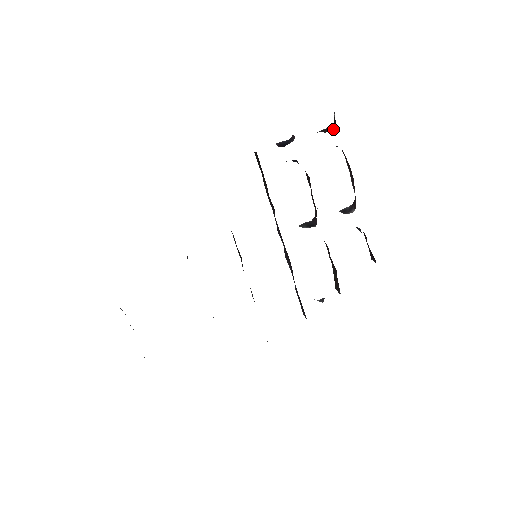
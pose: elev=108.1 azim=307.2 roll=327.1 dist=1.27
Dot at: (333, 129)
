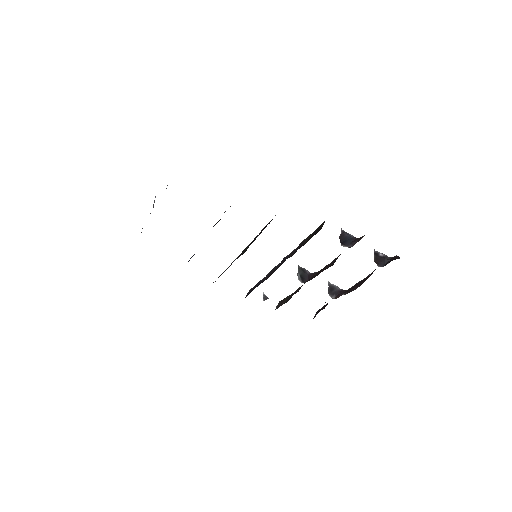
Dot at: (381, 264)
